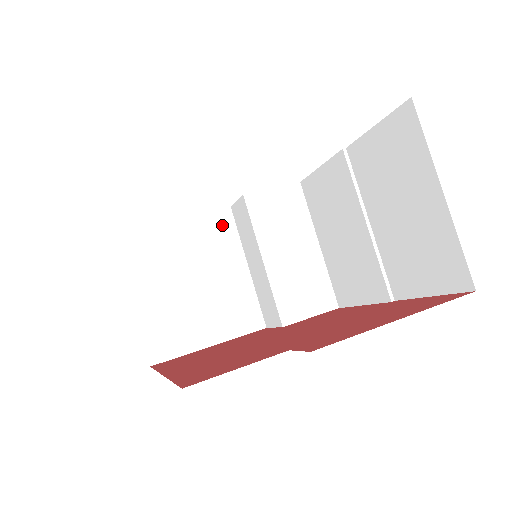
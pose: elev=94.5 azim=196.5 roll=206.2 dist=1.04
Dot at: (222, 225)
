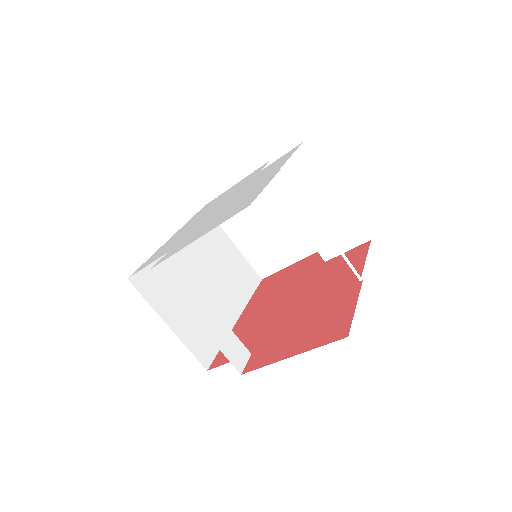
Dot at: occluded
